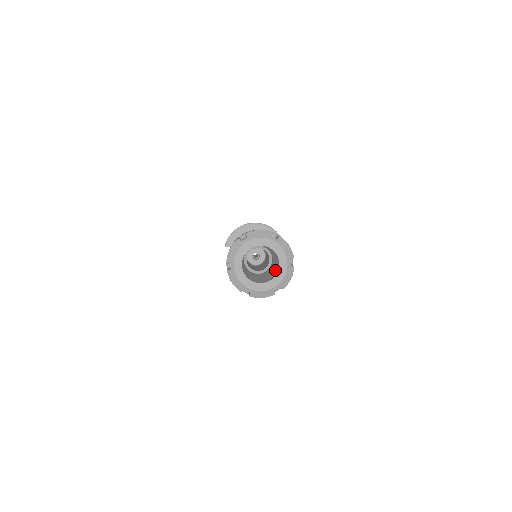
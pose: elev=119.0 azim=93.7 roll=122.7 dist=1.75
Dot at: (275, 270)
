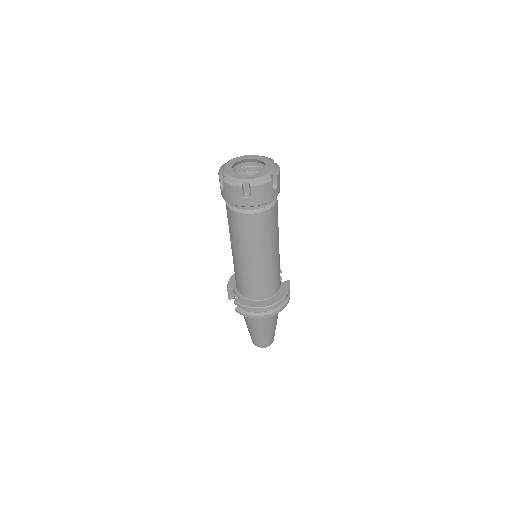
Dot at: occluded
